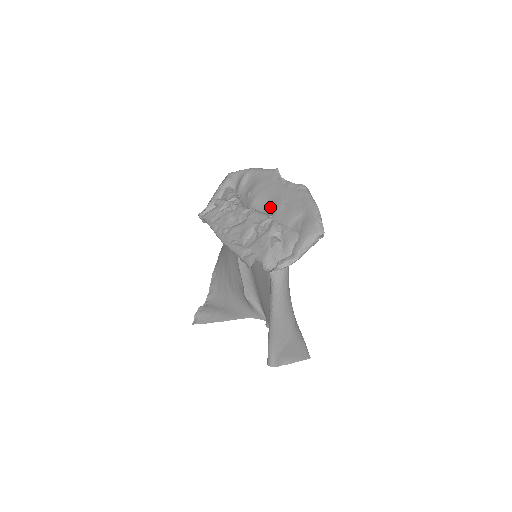
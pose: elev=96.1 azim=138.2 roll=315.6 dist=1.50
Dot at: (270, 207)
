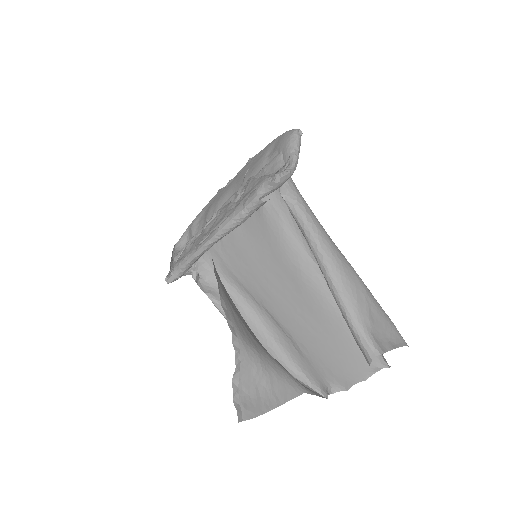
Dot at: (235, 191)
